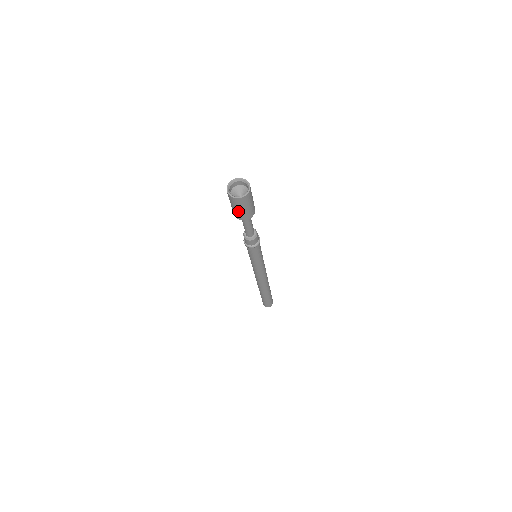
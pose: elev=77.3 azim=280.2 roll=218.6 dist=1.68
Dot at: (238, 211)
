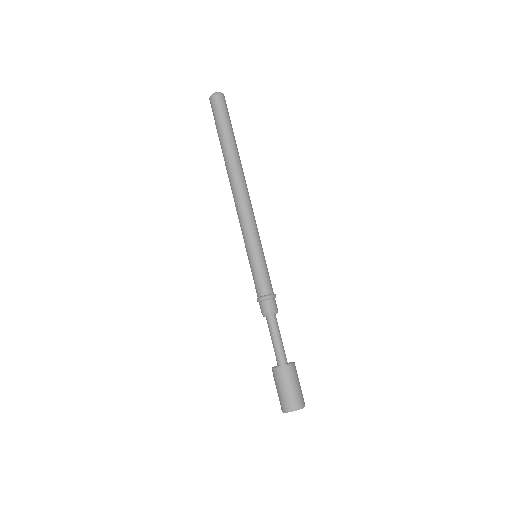
Dot at: occluded
